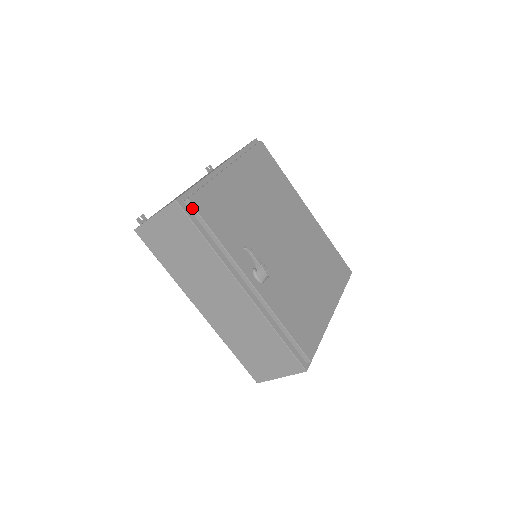
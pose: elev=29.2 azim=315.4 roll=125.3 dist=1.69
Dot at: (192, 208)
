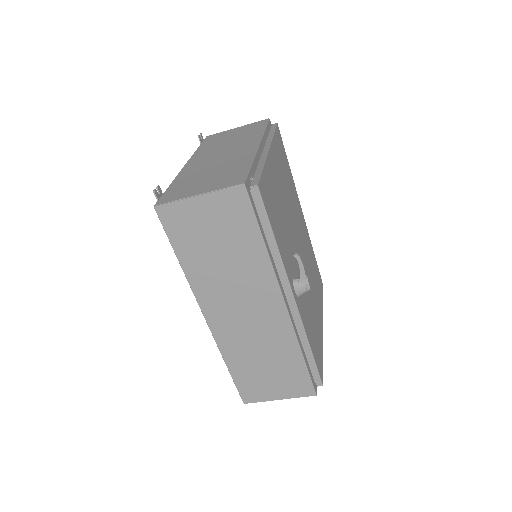
Dot at: (259, 197)
